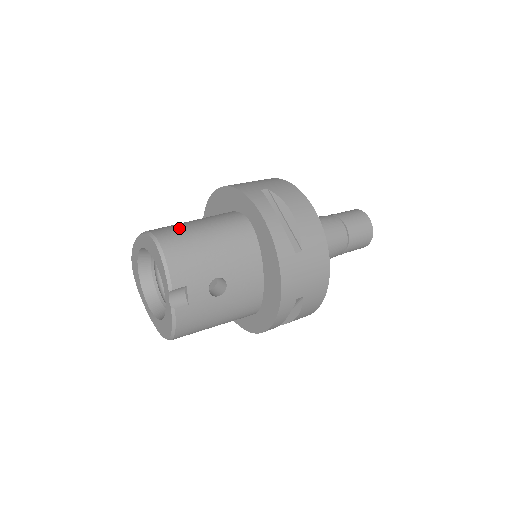
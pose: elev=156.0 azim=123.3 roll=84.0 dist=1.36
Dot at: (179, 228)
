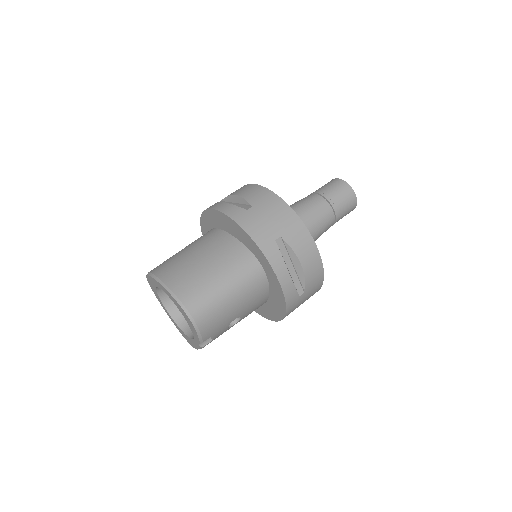
Dot at: (205, 292)
